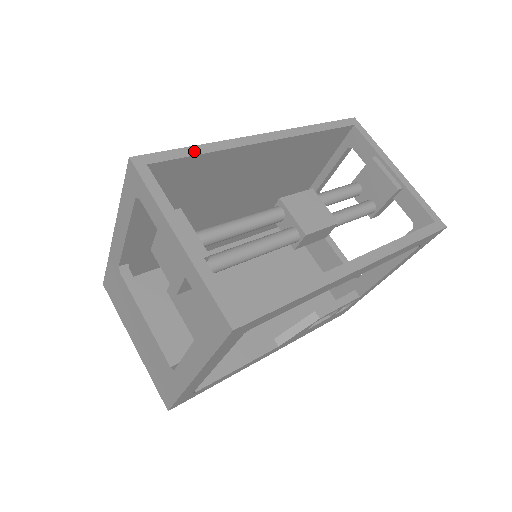
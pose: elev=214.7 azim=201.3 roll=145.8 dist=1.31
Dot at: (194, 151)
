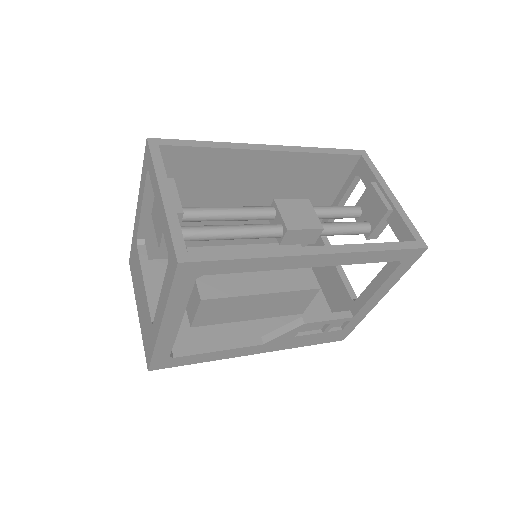
Dot at: (202, 144)
